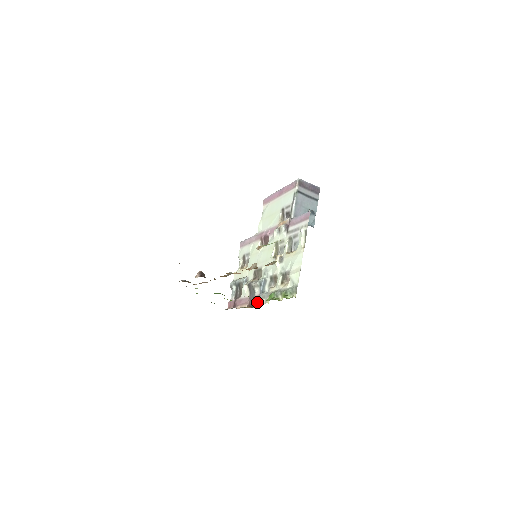
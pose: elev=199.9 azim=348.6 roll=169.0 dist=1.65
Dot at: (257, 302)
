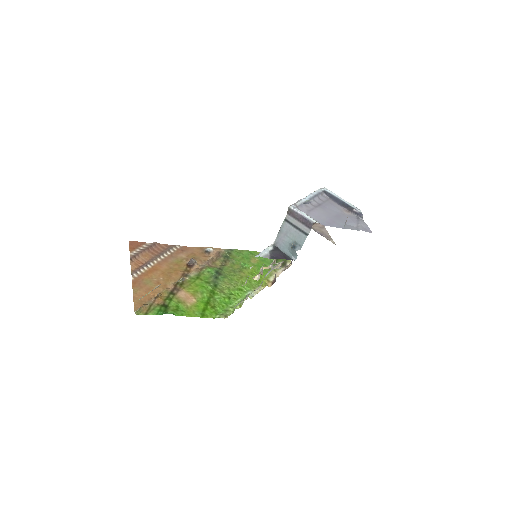
Dot at: occluded
